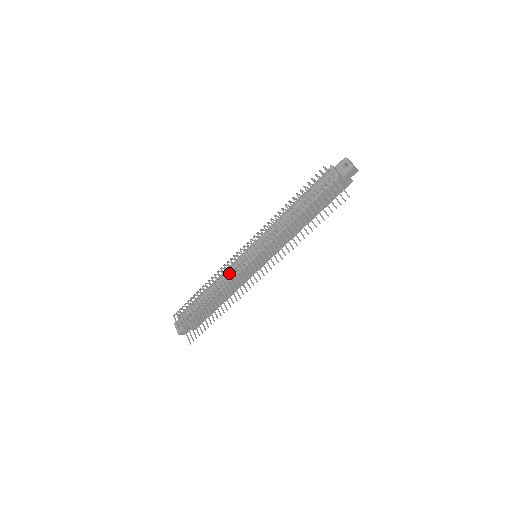
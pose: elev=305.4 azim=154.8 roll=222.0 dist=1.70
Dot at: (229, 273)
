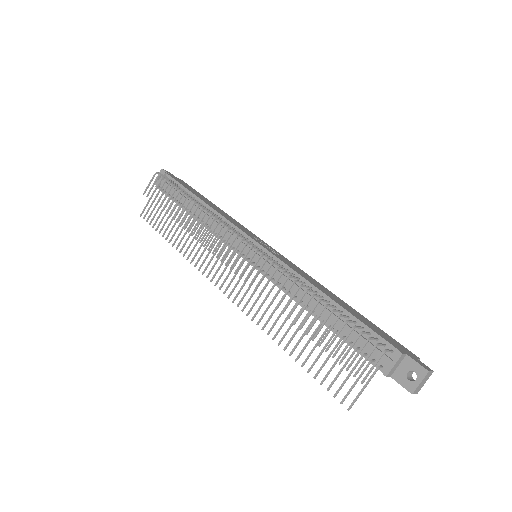
Dot at: occluded
